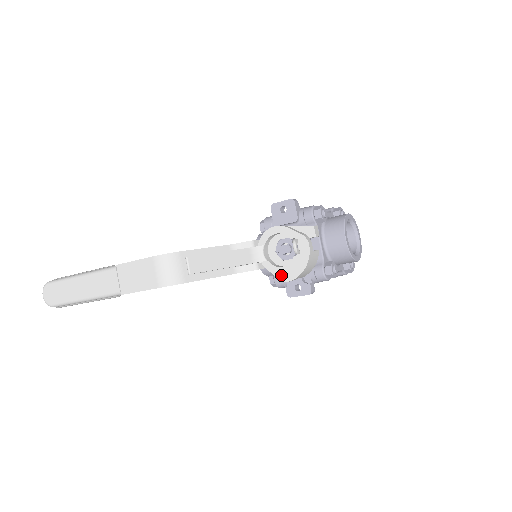
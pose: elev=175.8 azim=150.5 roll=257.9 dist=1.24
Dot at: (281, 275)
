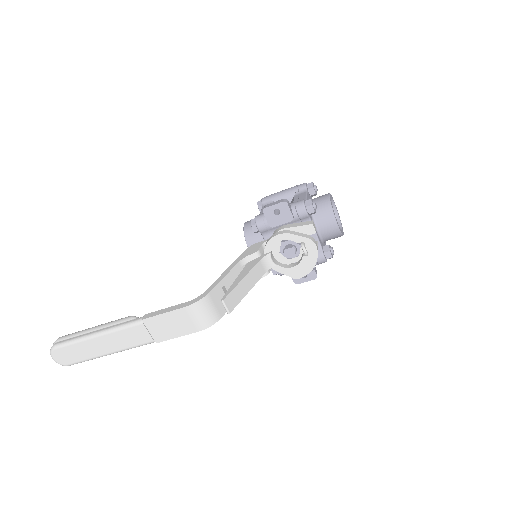
Dot at: (292, 274)
